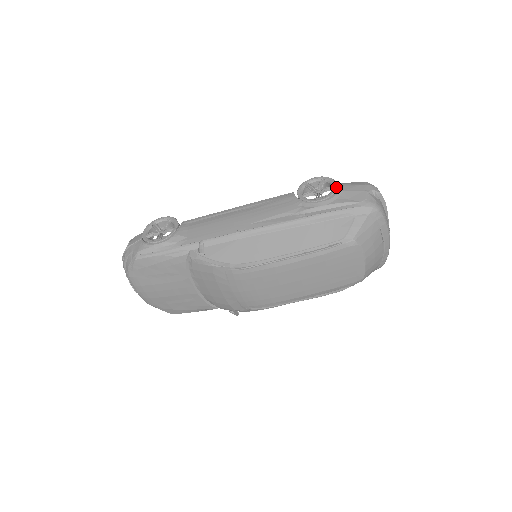
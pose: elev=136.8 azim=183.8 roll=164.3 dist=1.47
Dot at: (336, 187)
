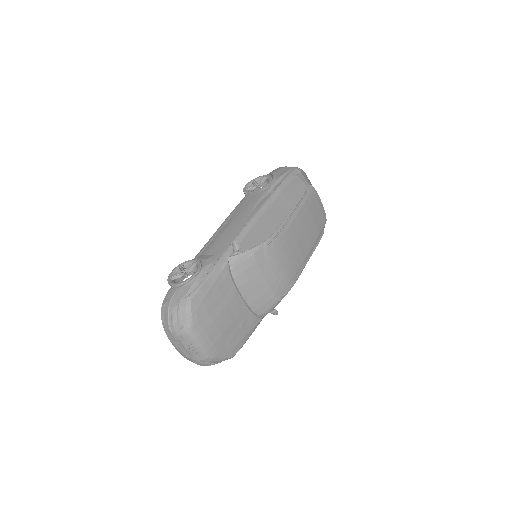
Dot at: (267, 175)
